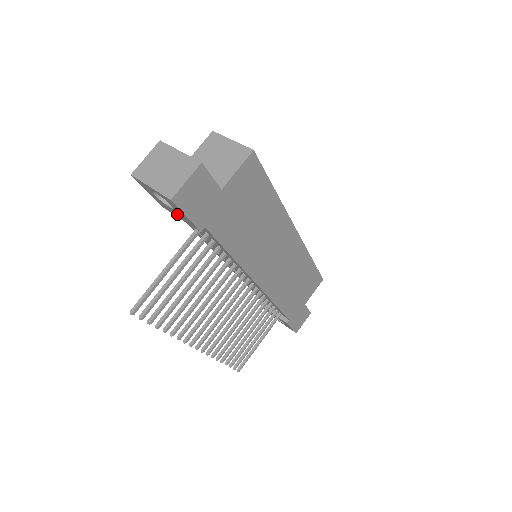
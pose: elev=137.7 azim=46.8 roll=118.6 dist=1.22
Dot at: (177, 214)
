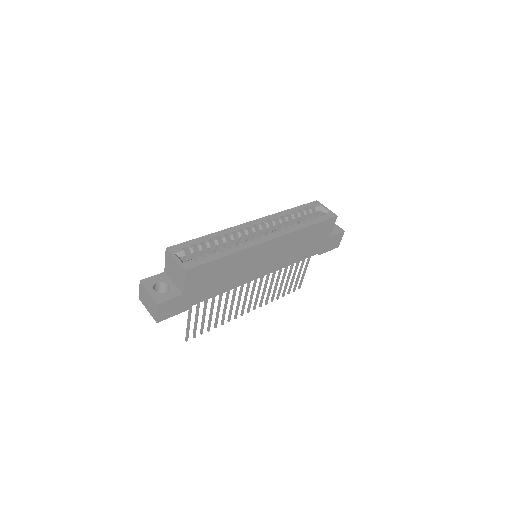
Dot at: occluded
